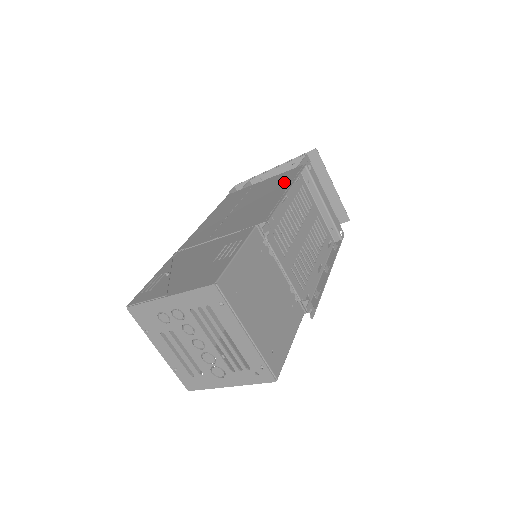
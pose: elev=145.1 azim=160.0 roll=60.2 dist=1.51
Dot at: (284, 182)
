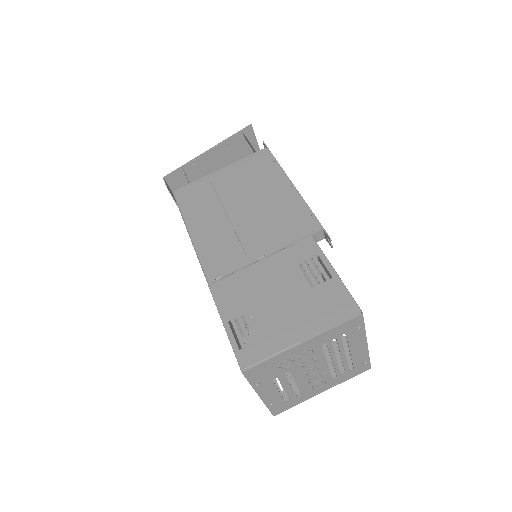
Dot at: (269, 173)
